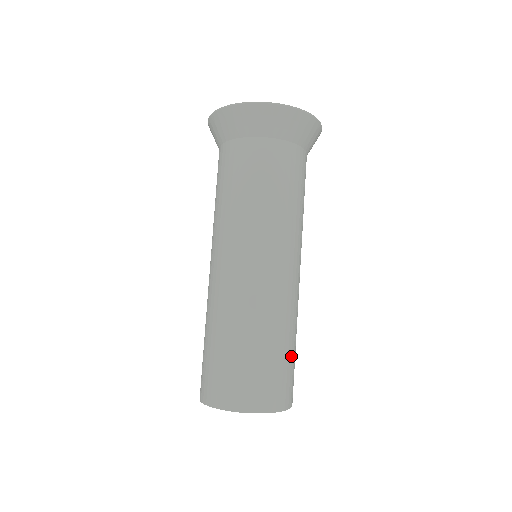
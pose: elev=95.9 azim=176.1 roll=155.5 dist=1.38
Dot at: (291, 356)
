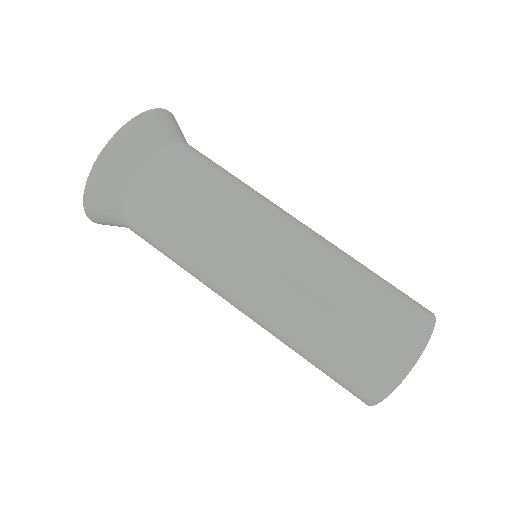
Dot at: (381, 281)
